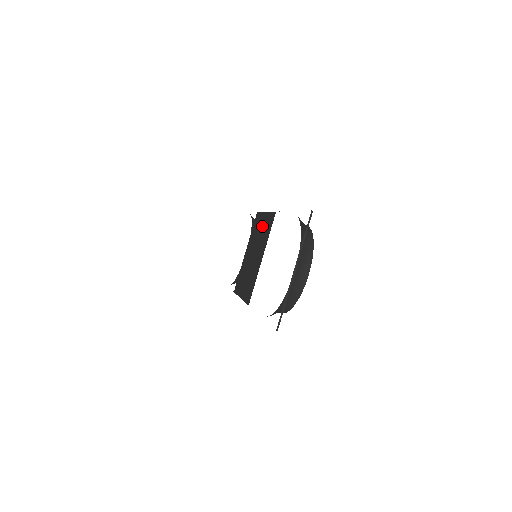
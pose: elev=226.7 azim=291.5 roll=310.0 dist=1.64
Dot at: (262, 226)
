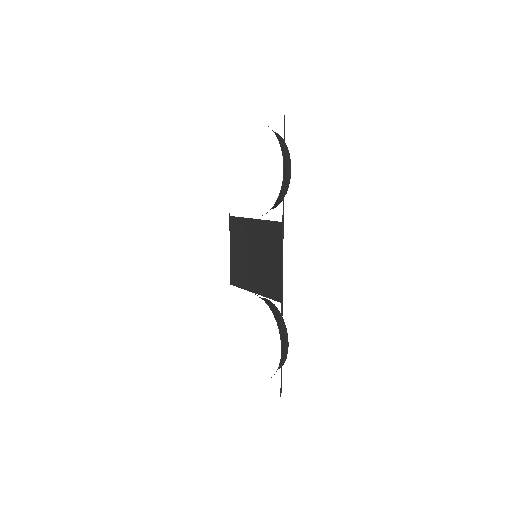
Dot at: (271, 264)
